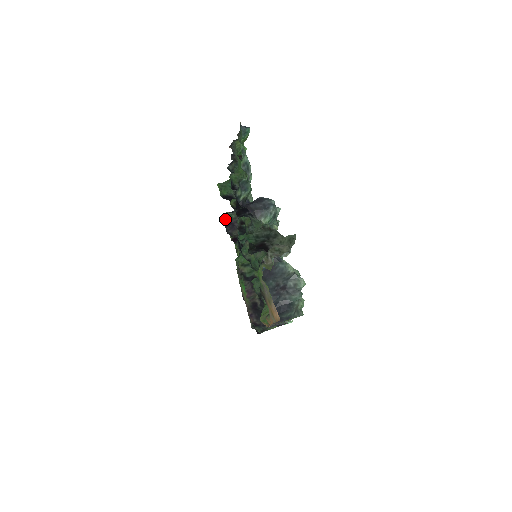
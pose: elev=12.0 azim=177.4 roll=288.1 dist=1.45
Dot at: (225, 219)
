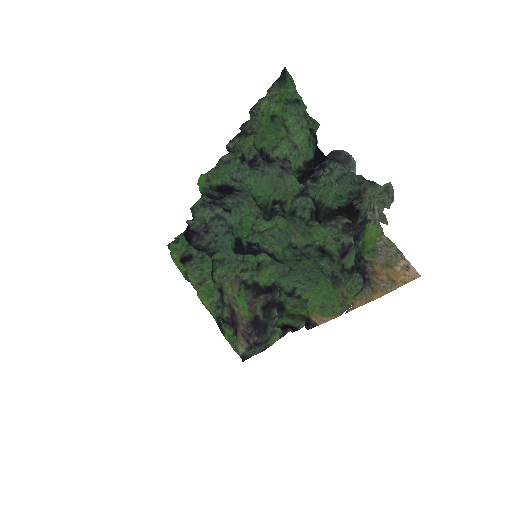
Dot at: (187, 229)
